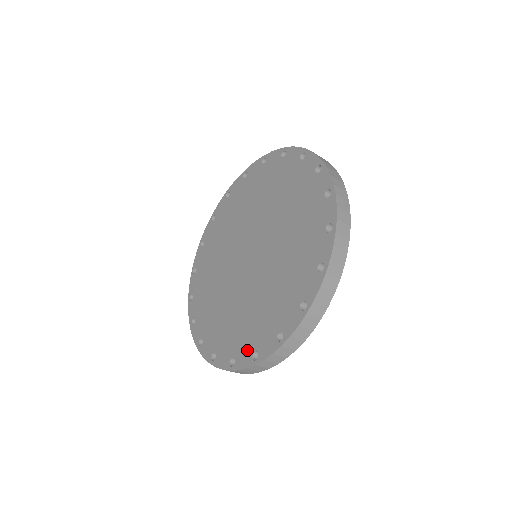
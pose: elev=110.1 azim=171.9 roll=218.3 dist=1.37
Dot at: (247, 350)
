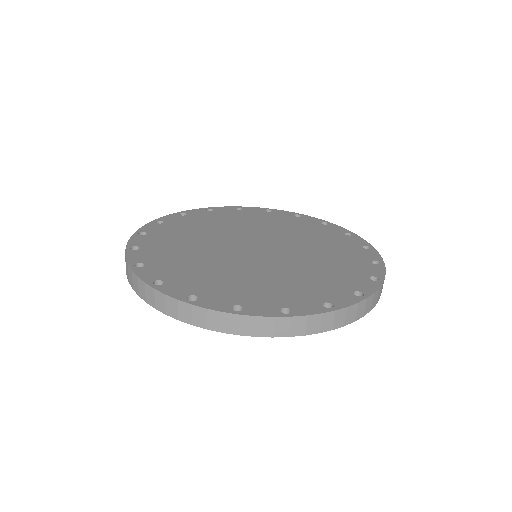
Dot at: (361, 280)
